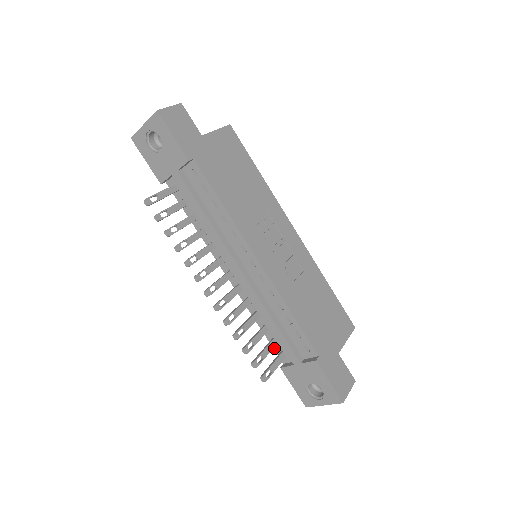
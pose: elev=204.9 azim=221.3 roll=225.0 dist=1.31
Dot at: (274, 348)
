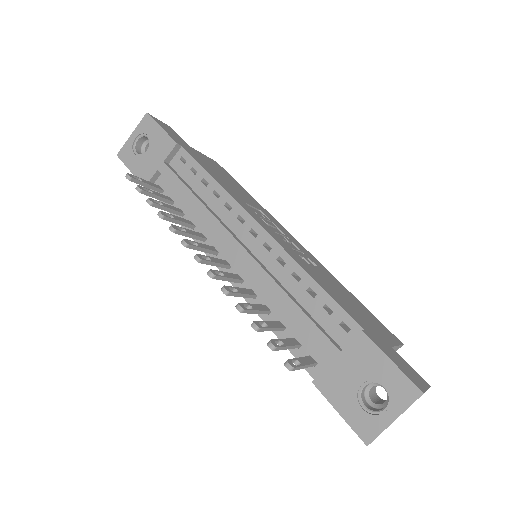
Dot at: (297, 357)
